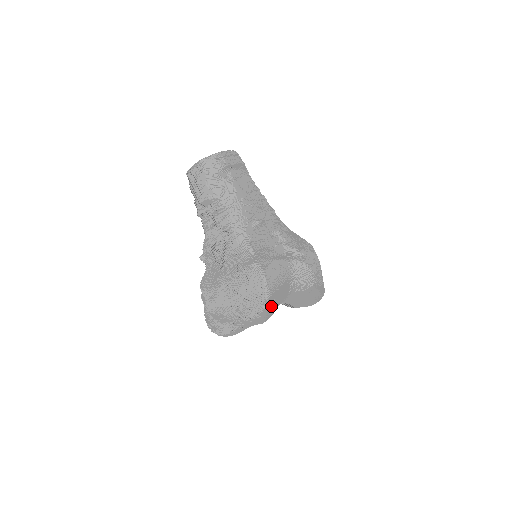
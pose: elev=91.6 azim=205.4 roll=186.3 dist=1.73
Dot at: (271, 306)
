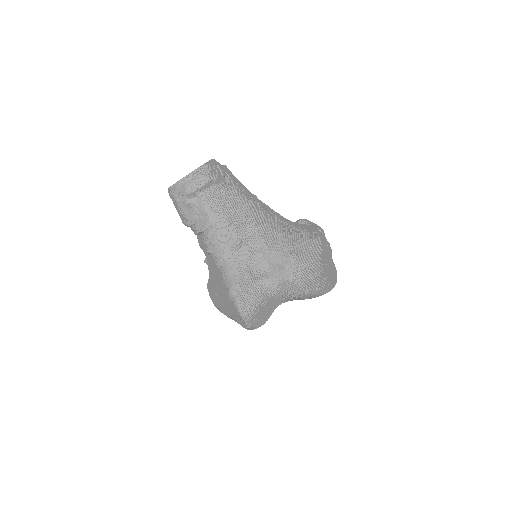
Dot at: (255, 324)
